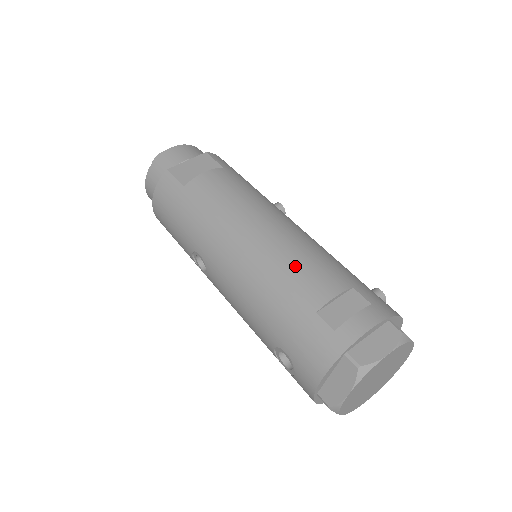
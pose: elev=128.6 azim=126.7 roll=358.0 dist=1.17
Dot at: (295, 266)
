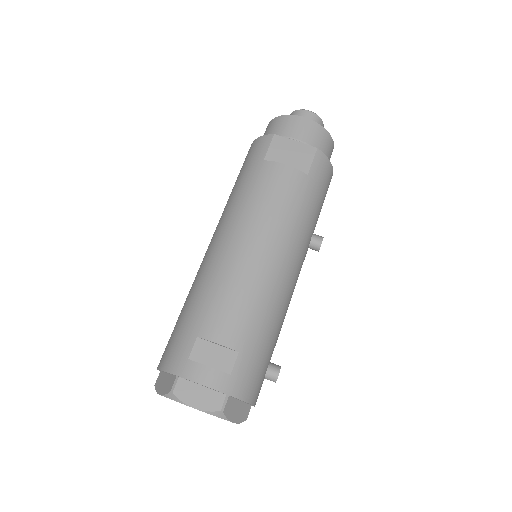
Dot at: (230, 297)
